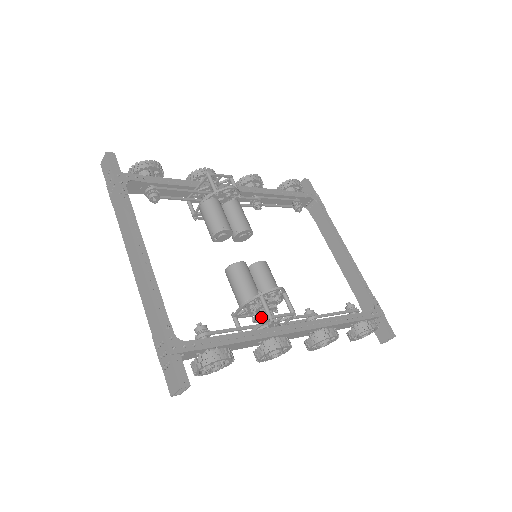
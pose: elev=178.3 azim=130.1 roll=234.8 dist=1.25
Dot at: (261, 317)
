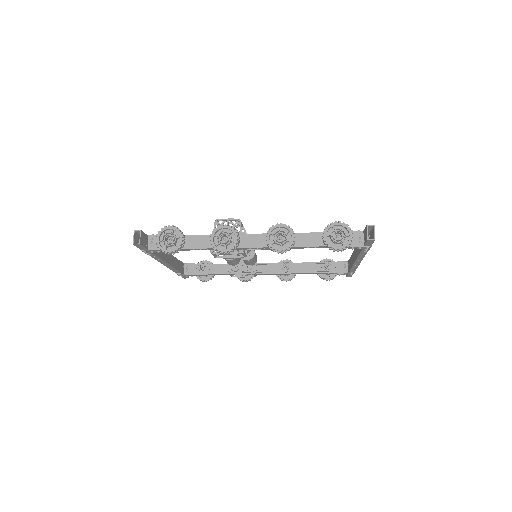
Dot at: occluded
